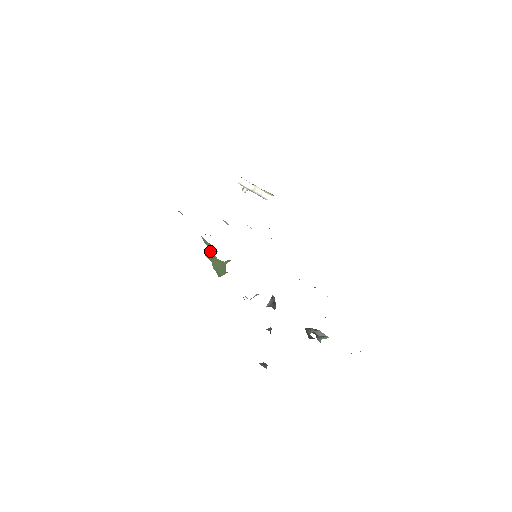
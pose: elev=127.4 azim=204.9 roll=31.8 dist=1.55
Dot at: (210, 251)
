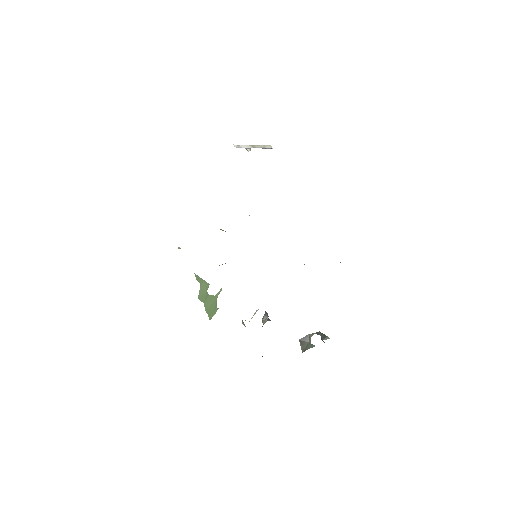
Dot at: (203, 289)
